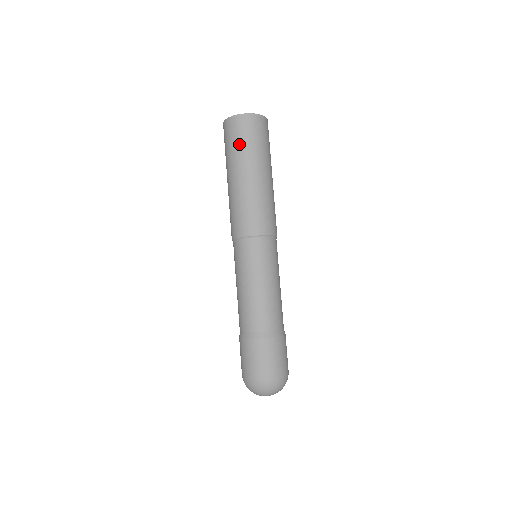
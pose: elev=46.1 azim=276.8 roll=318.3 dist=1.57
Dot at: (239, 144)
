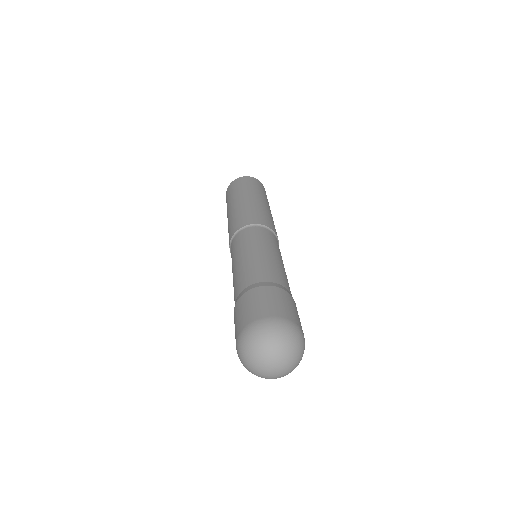
Dot at: (231, 194)
